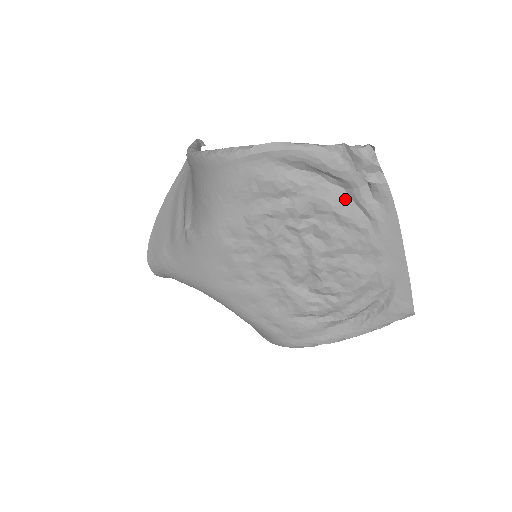
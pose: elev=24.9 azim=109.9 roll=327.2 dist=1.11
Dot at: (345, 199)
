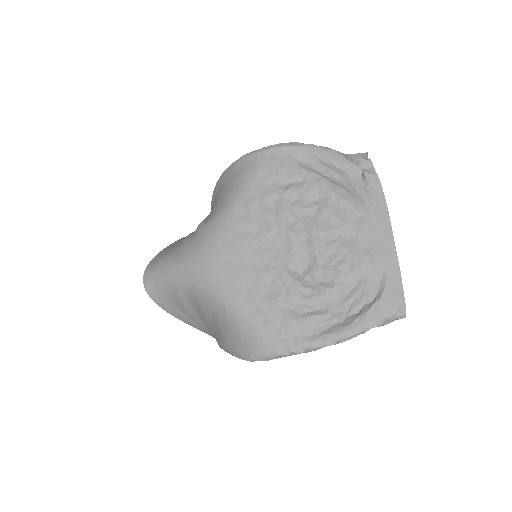
Dot at: (344, 188)
